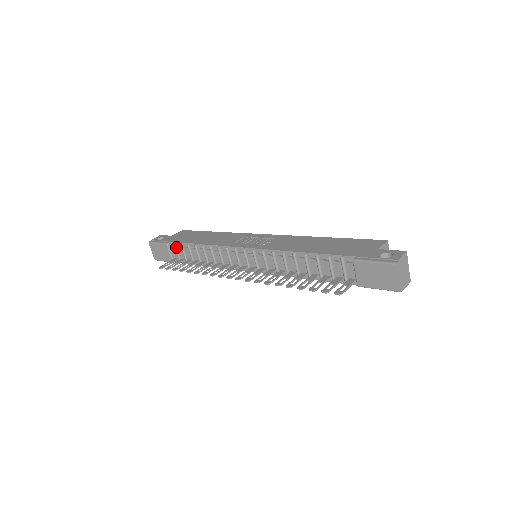
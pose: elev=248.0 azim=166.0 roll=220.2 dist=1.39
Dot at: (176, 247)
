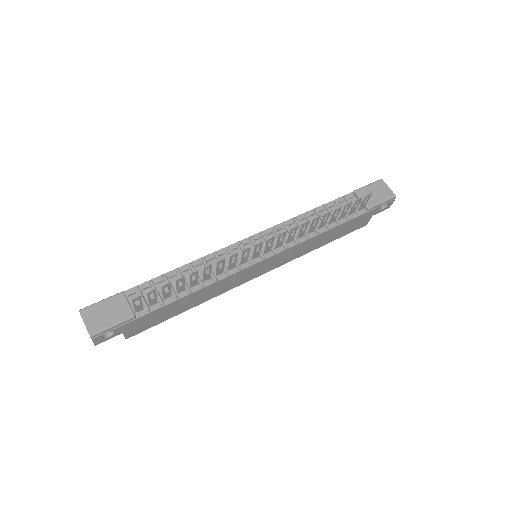
Dot at: (140, 290)
